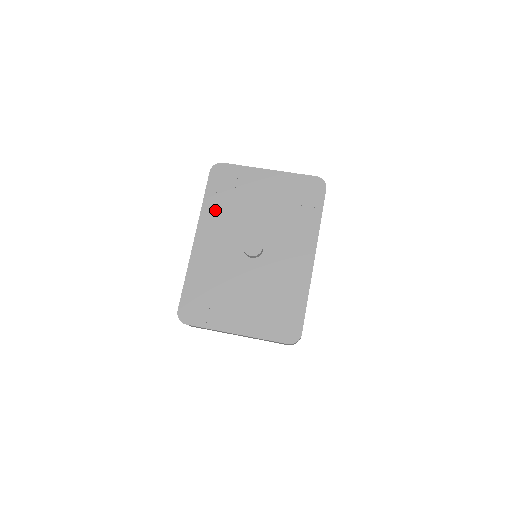
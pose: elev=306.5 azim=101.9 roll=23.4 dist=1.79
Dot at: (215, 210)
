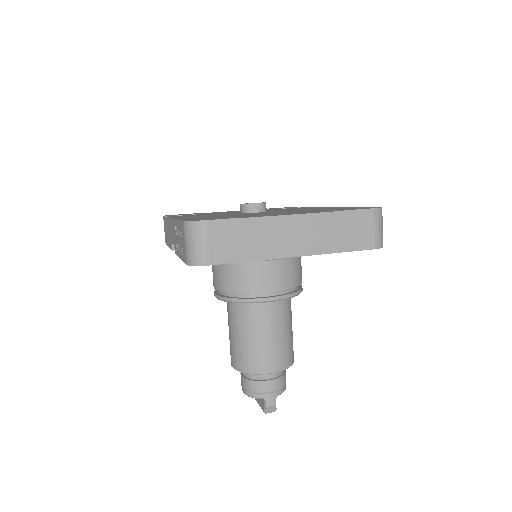
Dot at: occluded
